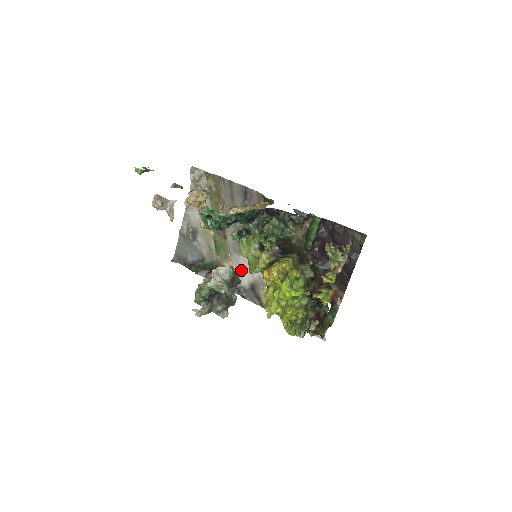
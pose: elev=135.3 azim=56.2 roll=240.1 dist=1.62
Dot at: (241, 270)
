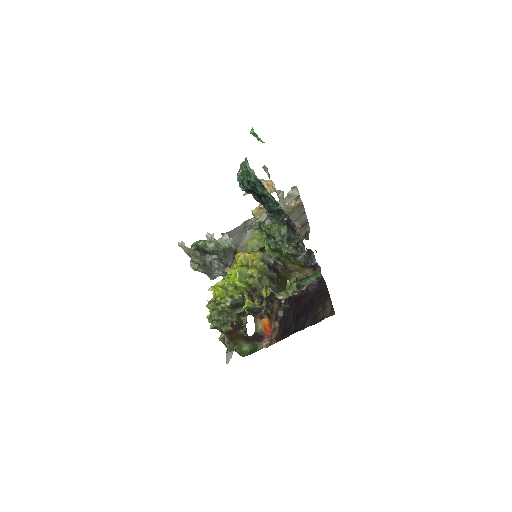
Dot at: occluded
